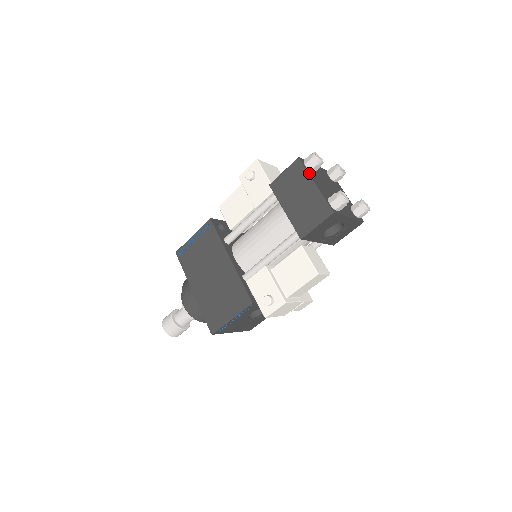
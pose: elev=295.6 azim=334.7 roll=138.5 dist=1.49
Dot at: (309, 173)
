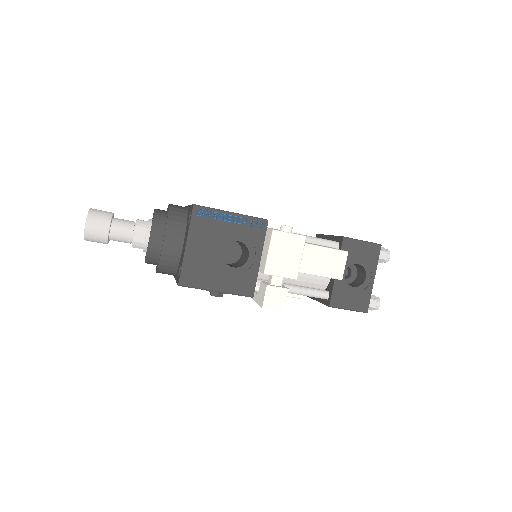
Dot at: occluded
